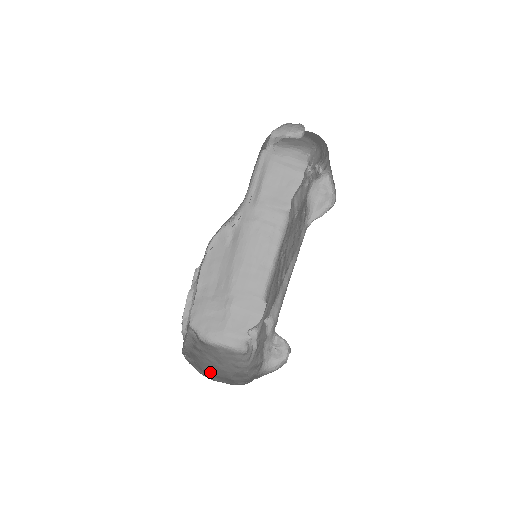
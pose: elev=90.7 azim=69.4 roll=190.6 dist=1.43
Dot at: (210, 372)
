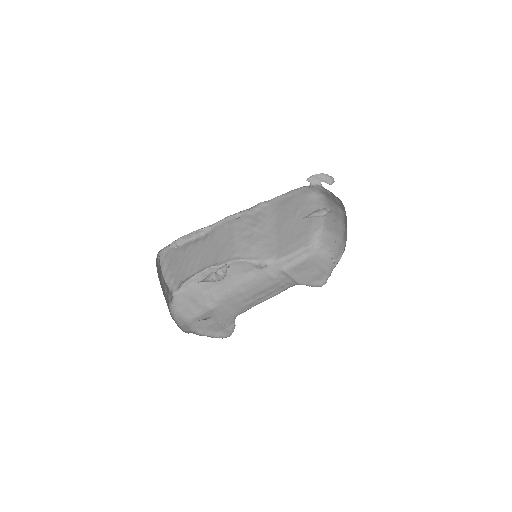
Dot at: occluded
